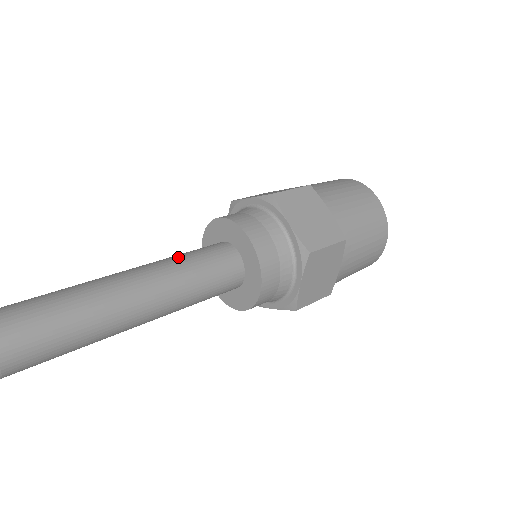
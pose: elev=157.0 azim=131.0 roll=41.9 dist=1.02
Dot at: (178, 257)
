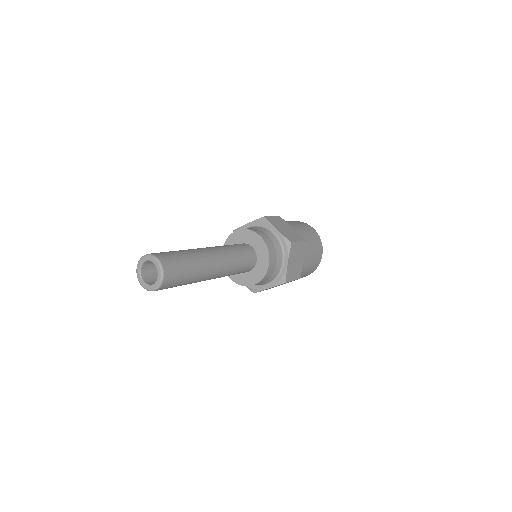
Dot at: (235, 253)
